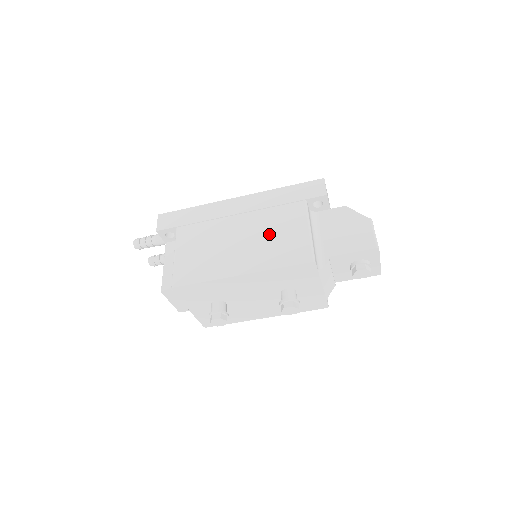
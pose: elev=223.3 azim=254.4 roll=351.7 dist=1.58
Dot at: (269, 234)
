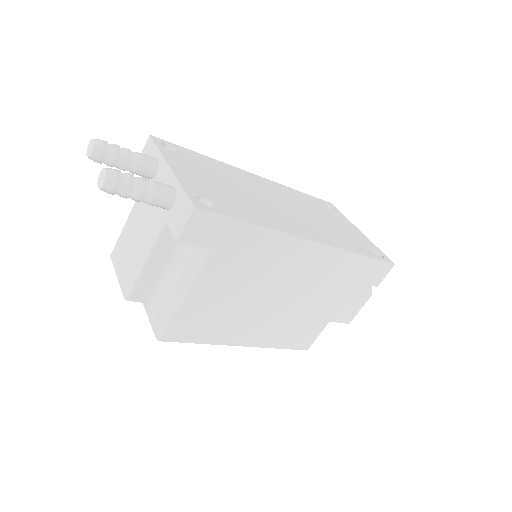
Dot at: (301, 310)
